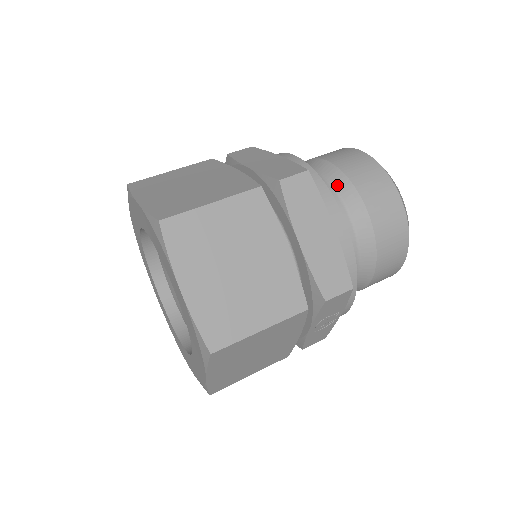
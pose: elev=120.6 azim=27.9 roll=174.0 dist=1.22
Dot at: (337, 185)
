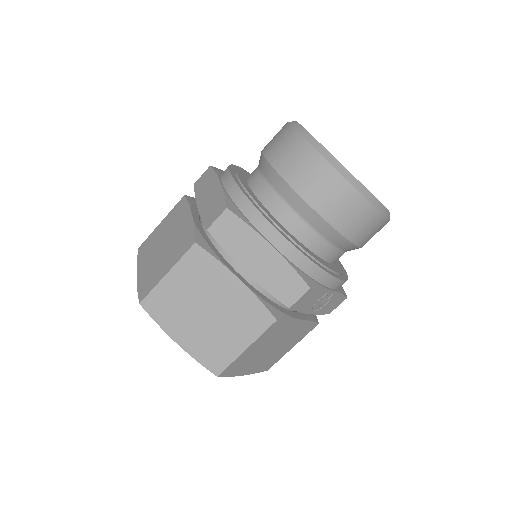
Dot at: (276, 186)
